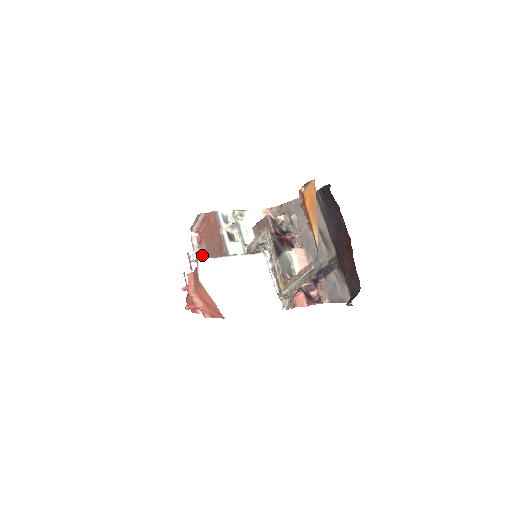
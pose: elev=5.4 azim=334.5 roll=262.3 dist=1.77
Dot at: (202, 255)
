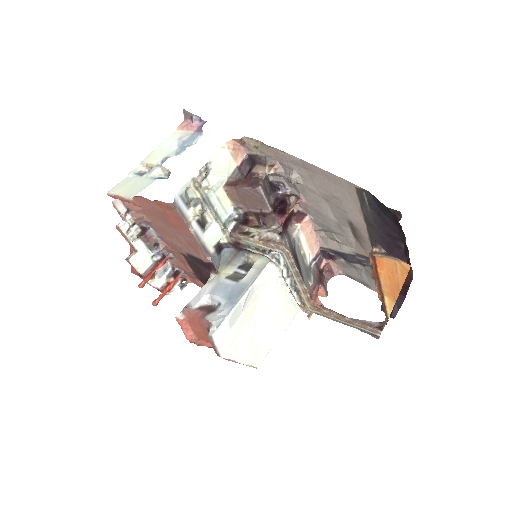
Dot at: (141, 224)
